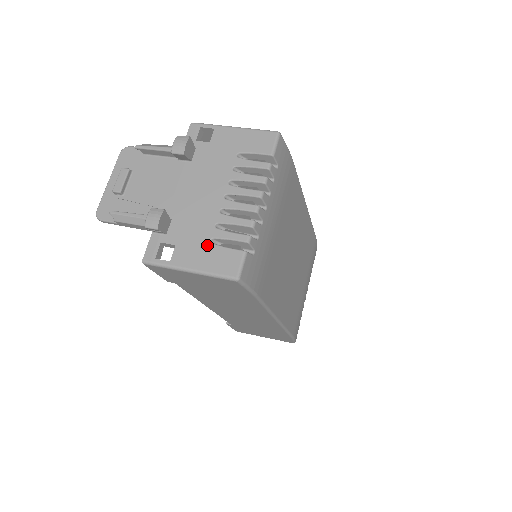
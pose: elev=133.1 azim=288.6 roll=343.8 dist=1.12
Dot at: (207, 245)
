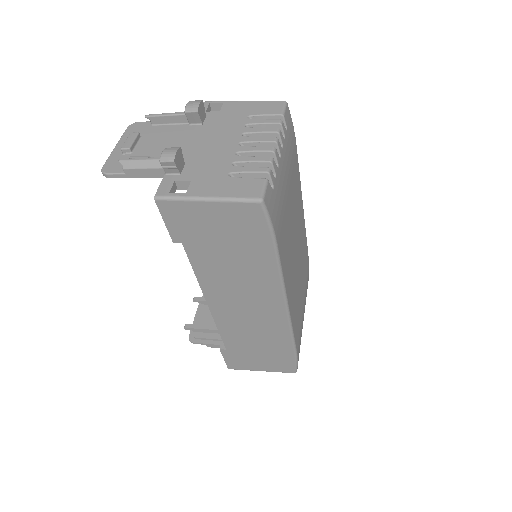
Dot at: (225, 178)
